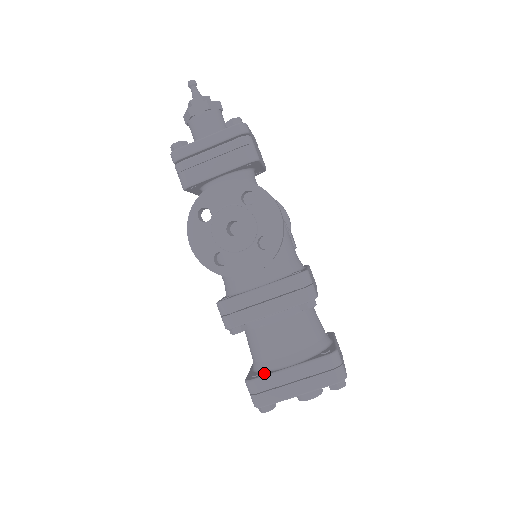
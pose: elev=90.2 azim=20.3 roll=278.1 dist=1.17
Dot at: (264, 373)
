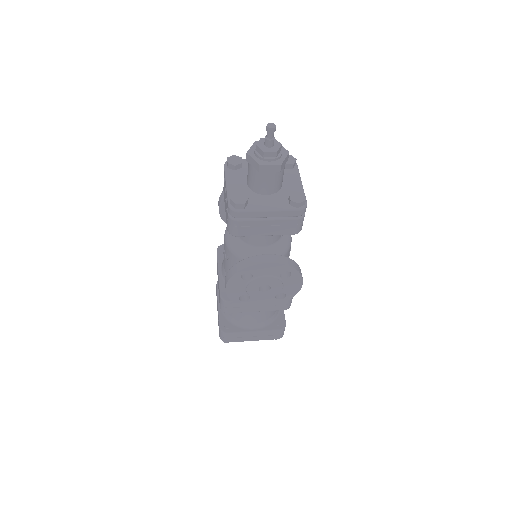
Dot at: (235, 328)
